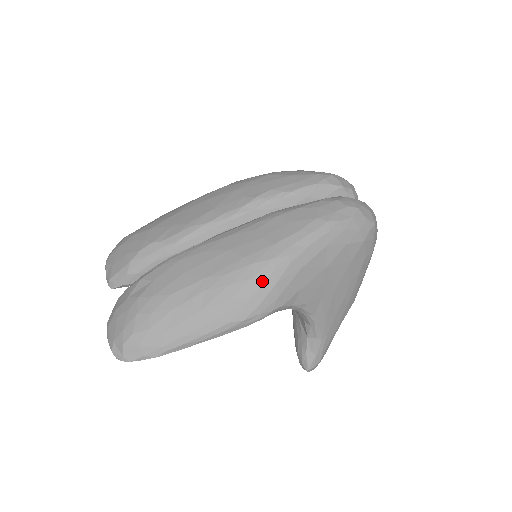
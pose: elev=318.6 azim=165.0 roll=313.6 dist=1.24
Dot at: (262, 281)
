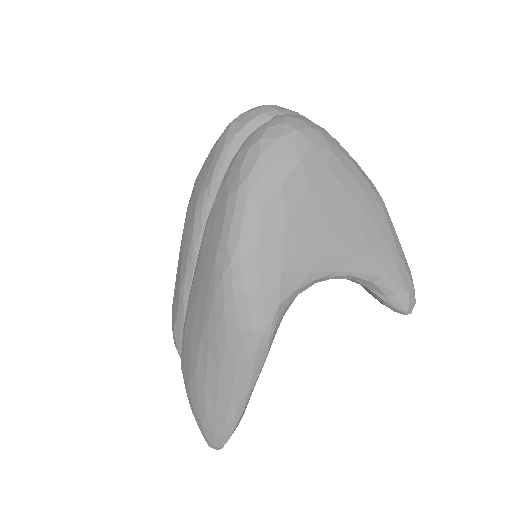
Dot at: (233, 305)
